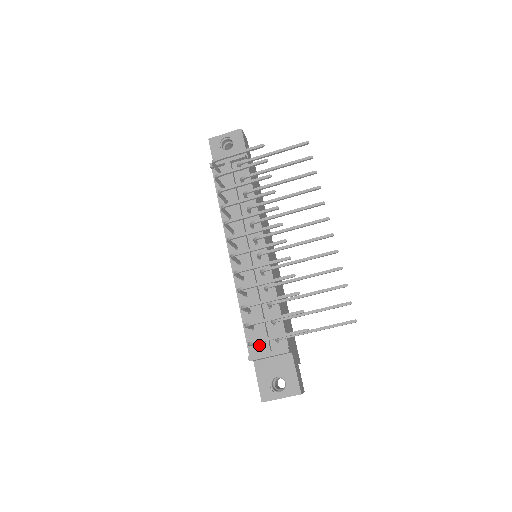
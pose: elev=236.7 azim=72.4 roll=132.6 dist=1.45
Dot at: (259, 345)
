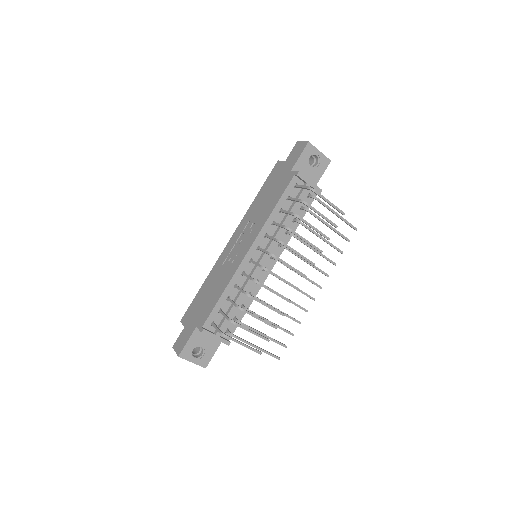
Dot at: occluded
